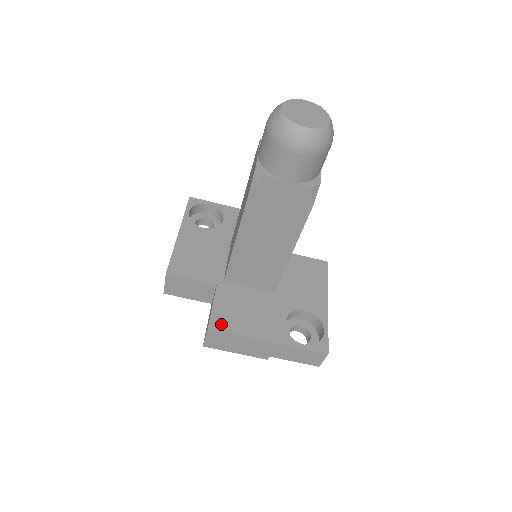
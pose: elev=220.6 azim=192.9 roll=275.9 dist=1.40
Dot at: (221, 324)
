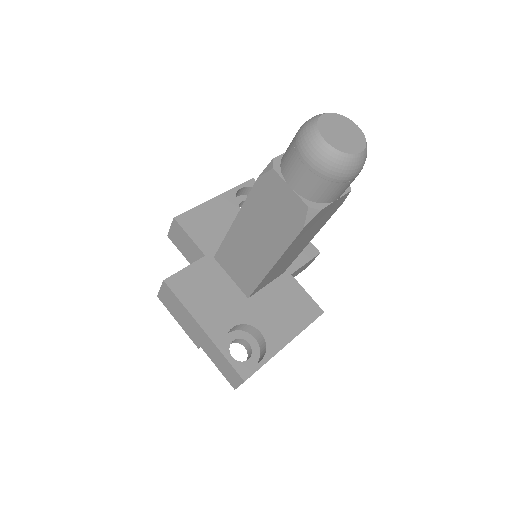
Dot at: (177, 285)
